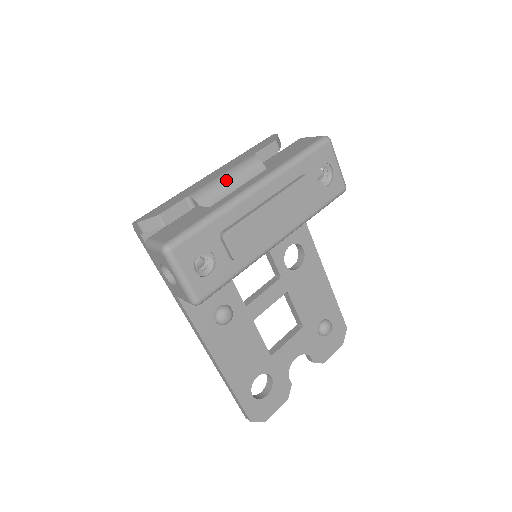
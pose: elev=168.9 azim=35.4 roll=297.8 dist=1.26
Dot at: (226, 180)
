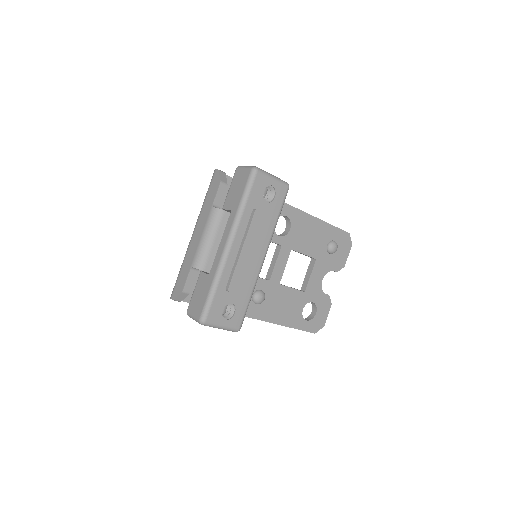
Dot at: (207, 241)
